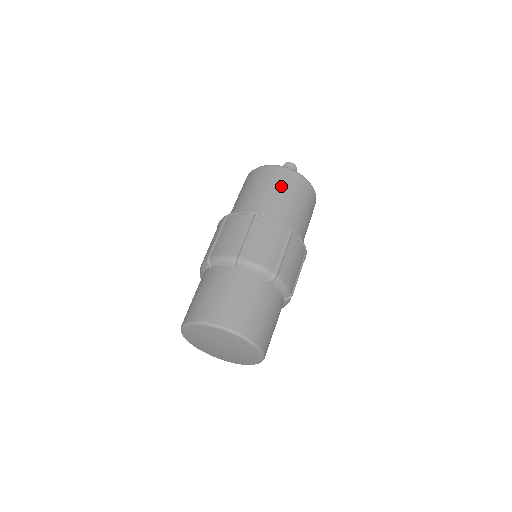
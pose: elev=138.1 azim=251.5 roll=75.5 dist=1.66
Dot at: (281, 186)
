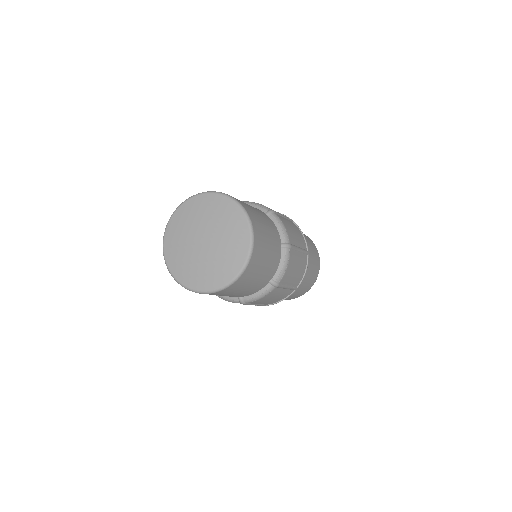
Dot at: occluded
